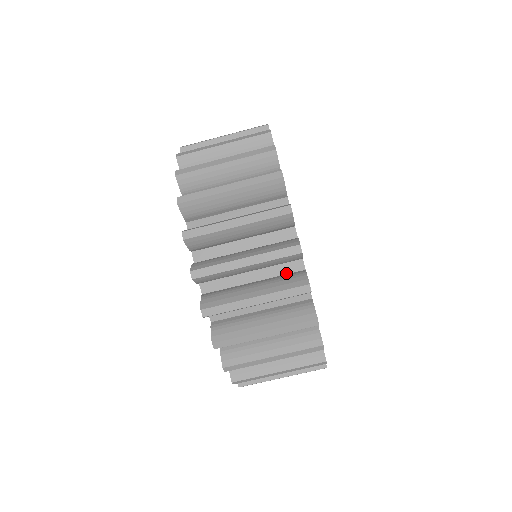
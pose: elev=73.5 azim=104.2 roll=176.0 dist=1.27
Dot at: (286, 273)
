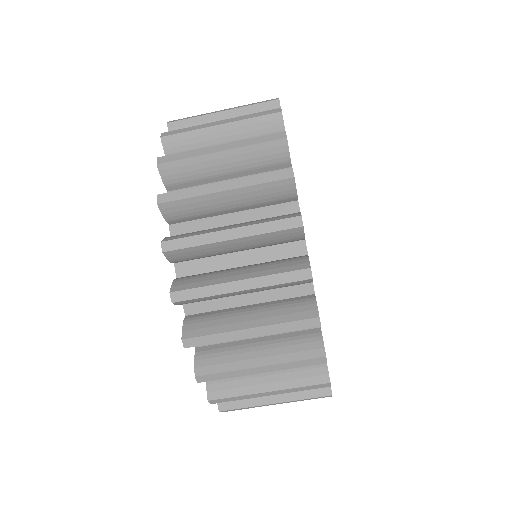
Dot at: (290, 297)
